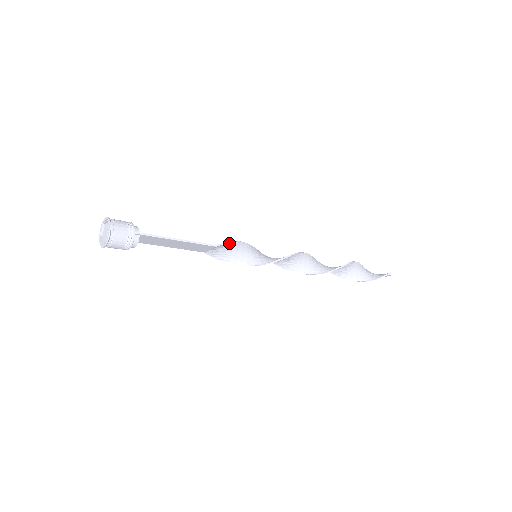
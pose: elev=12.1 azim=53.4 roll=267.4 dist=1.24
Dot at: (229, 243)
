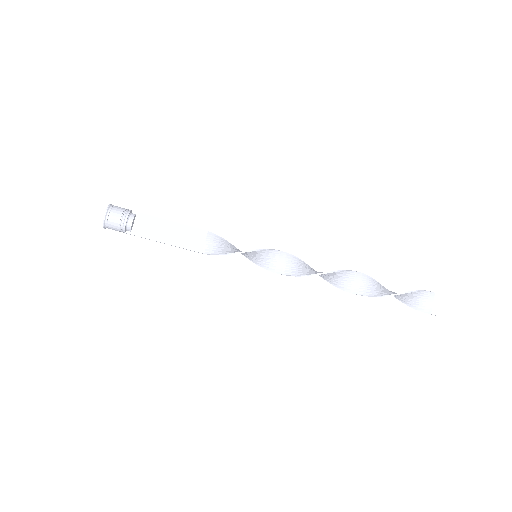
Dot at: (222, 239)
